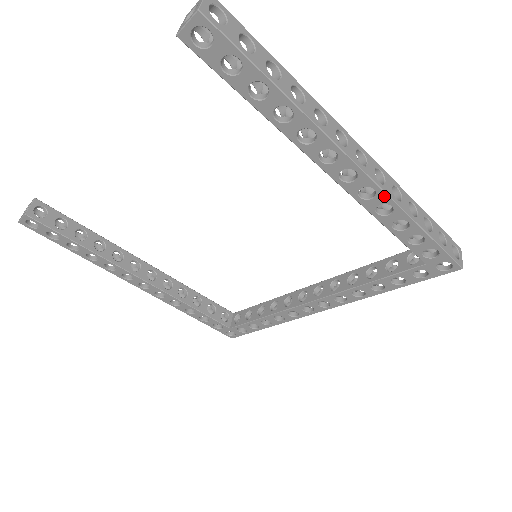
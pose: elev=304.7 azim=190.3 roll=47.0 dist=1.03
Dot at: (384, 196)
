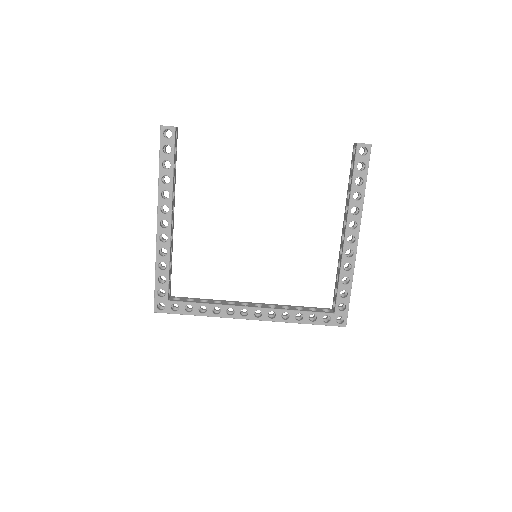
Dot at: (354, 260)
